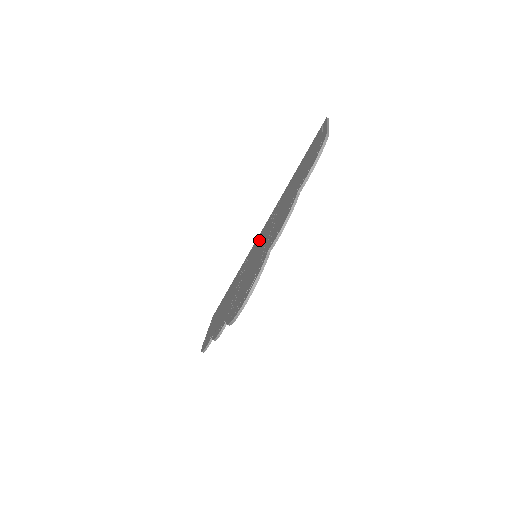
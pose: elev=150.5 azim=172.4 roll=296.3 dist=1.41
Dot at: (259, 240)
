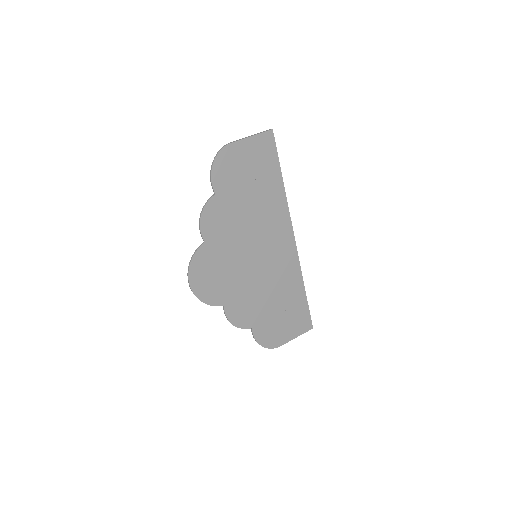
Dot at: (275, 245)
